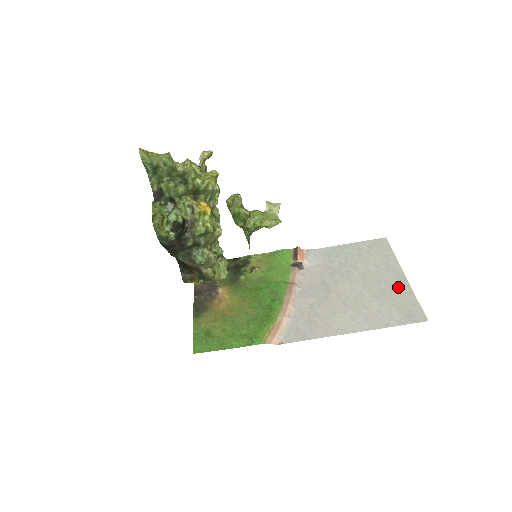
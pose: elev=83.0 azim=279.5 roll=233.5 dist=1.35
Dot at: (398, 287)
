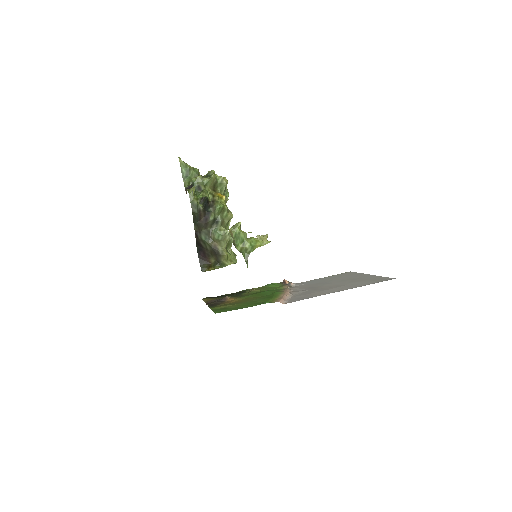
Dot at: (368, 277)
